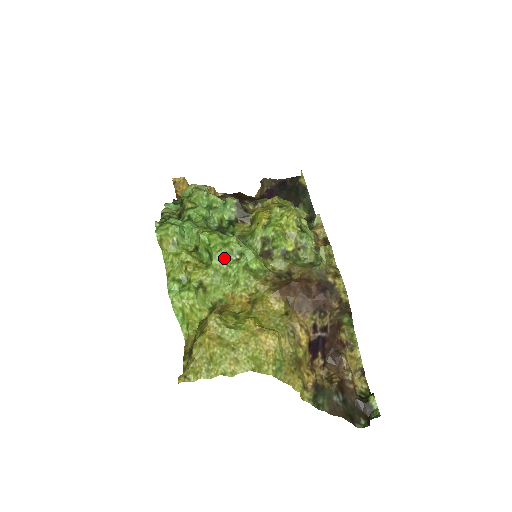
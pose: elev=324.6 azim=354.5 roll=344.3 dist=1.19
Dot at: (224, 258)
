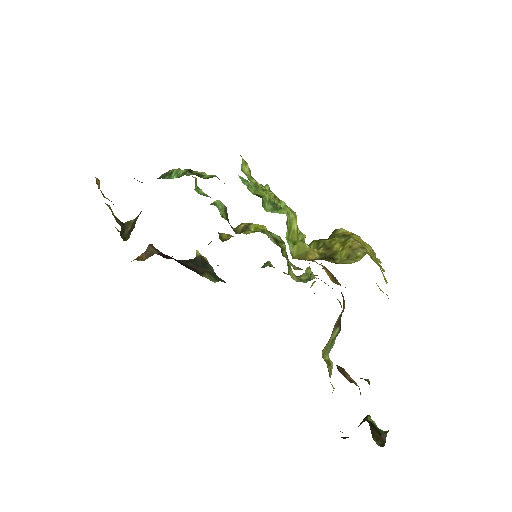
Dot at: occluded
